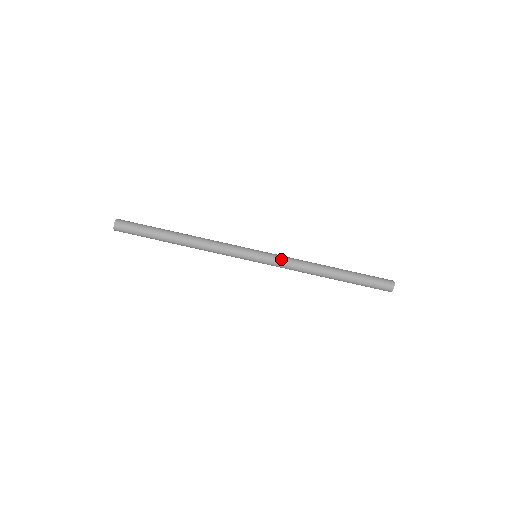
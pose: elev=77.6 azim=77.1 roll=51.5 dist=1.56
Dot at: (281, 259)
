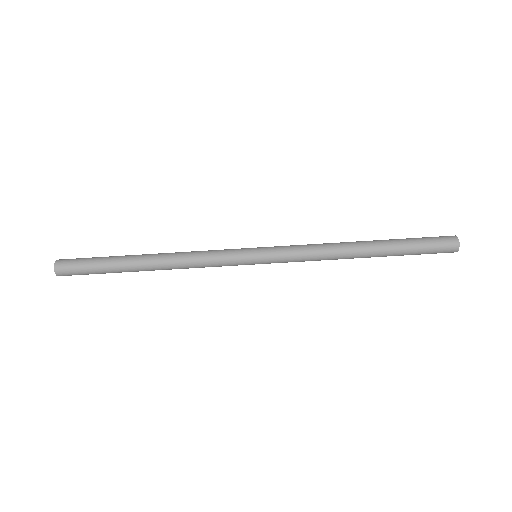
Dot at: (291, 257)
